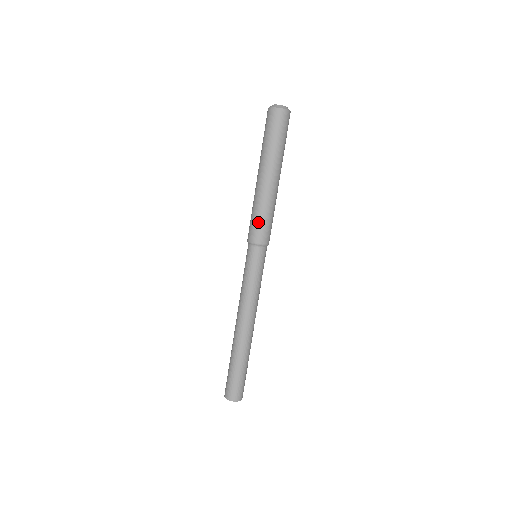
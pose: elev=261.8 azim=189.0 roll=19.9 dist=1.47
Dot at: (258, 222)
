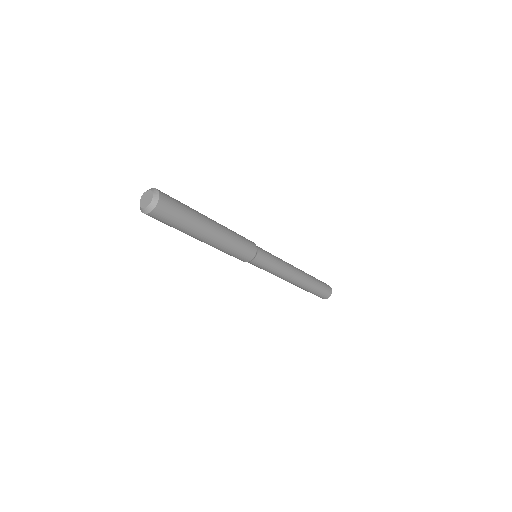
Dot at: (239, 253)
